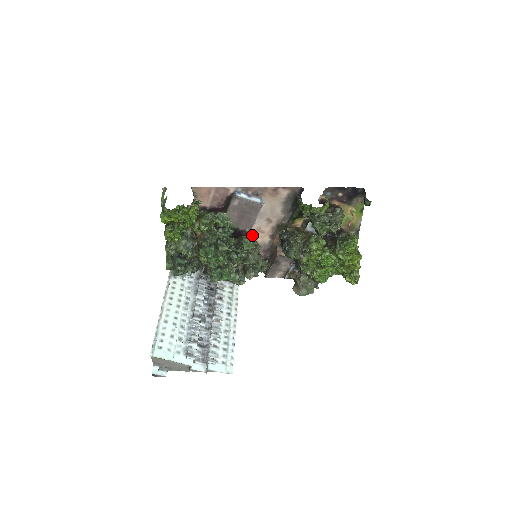
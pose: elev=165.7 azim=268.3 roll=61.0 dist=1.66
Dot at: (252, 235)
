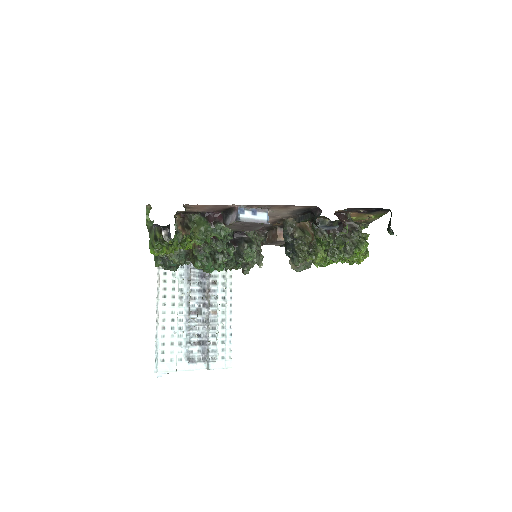
Dot at: occluded
